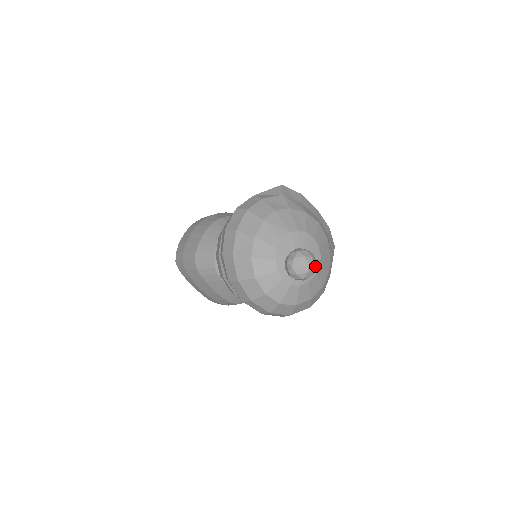
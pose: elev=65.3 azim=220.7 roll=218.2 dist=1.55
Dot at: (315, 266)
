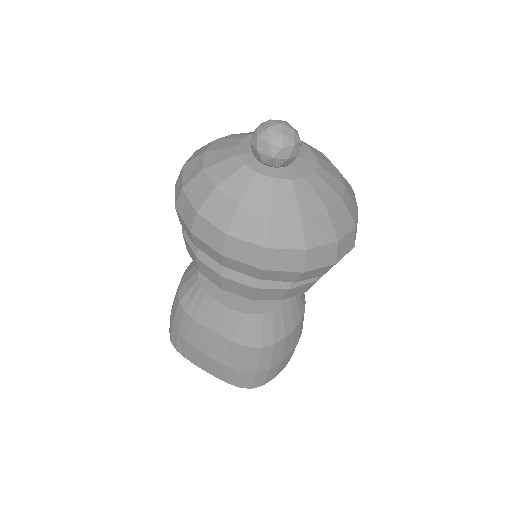
Dot at: (295, 132)
